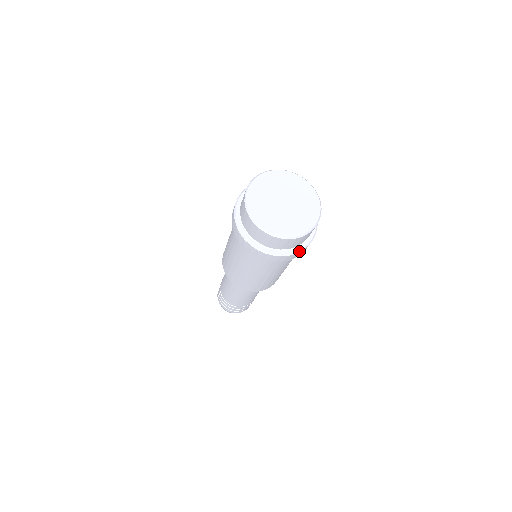
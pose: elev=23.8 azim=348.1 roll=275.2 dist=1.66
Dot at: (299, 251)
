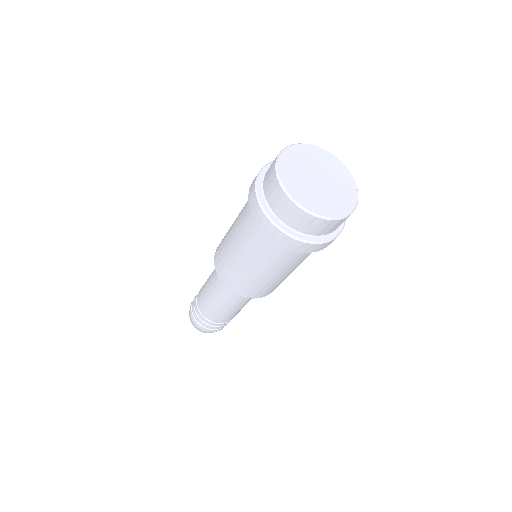
Dot at: (300, 240)
